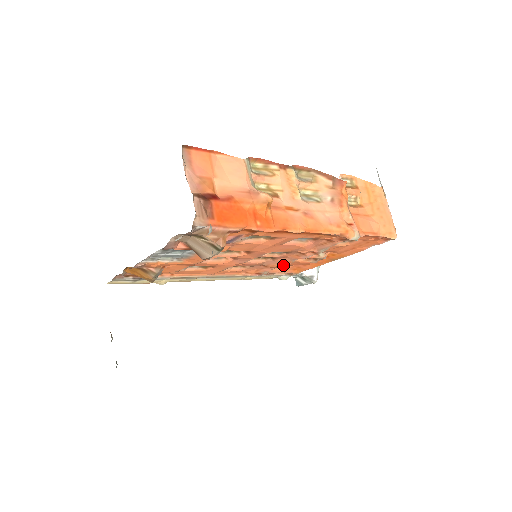
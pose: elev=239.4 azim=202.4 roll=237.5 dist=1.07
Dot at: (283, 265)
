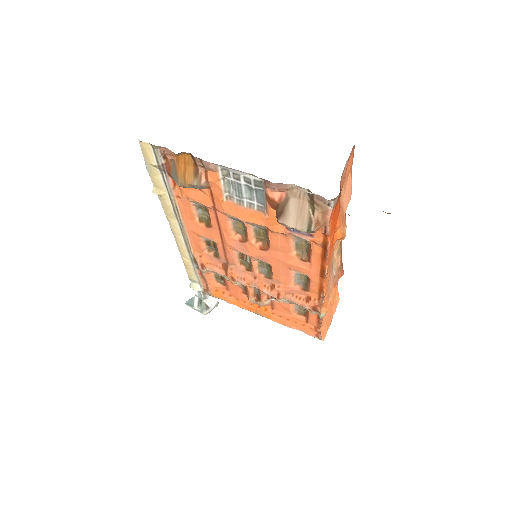
Dot at: (239, 280)
